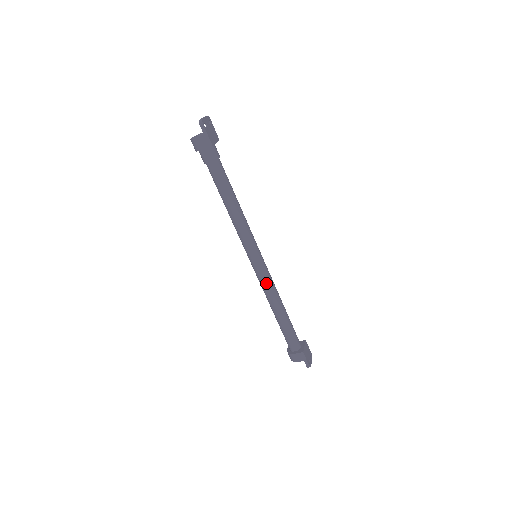
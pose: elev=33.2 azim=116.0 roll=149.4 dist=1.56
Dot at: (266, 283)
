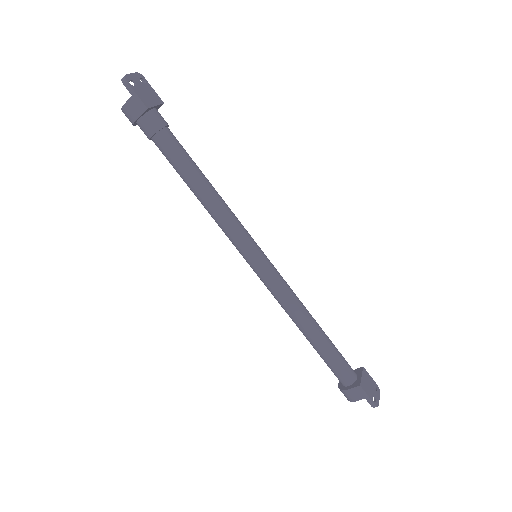
Dot at: (279, 292)
